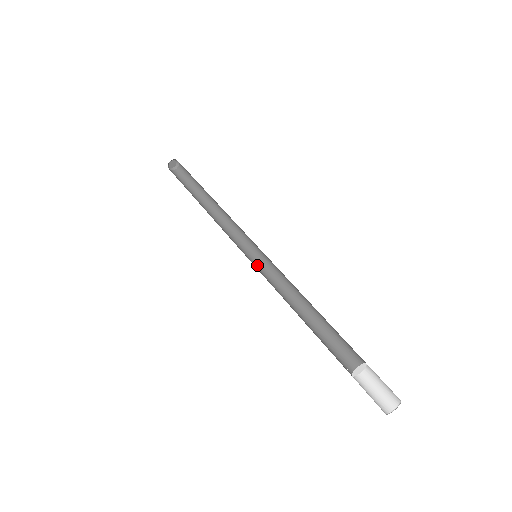
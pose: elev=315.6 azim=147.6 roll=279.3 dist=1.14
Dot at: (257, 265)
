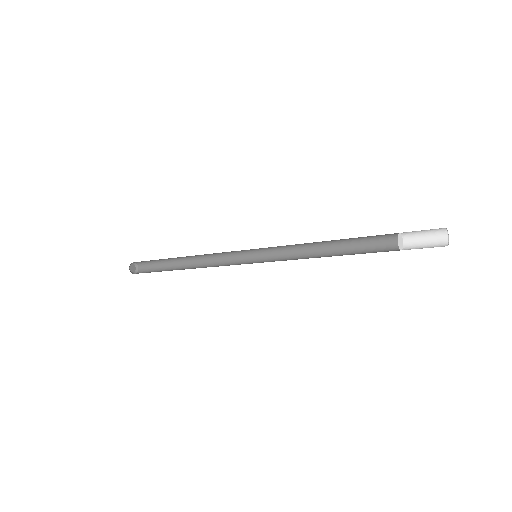
Dot at: (262, 262)
